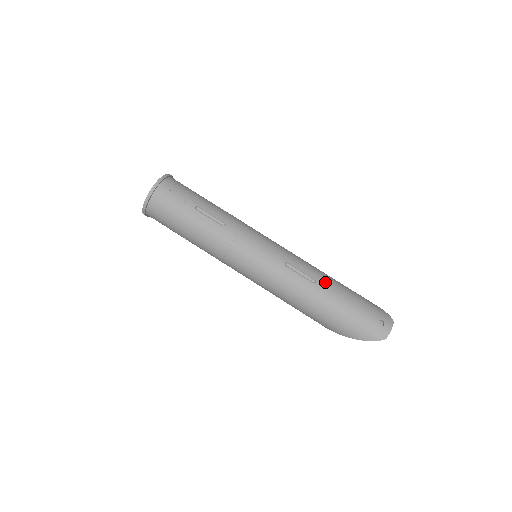
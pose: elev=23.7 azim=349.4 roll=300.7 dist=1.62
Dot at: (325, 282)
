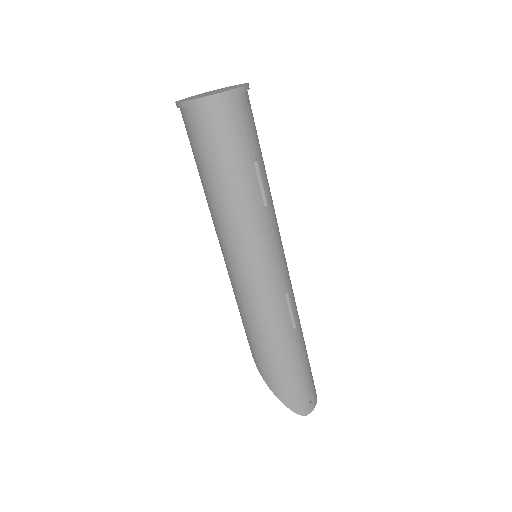
Dot at: (300, 333)
